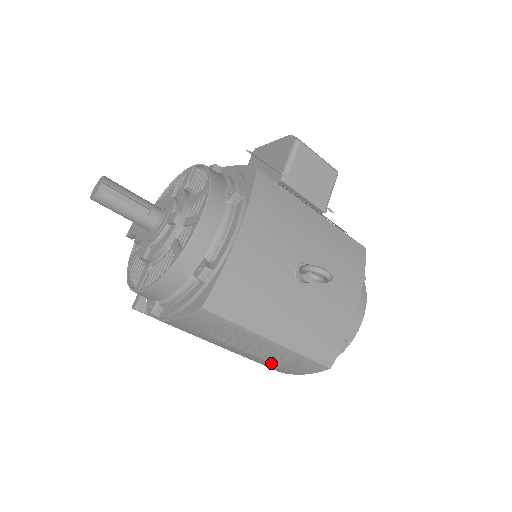
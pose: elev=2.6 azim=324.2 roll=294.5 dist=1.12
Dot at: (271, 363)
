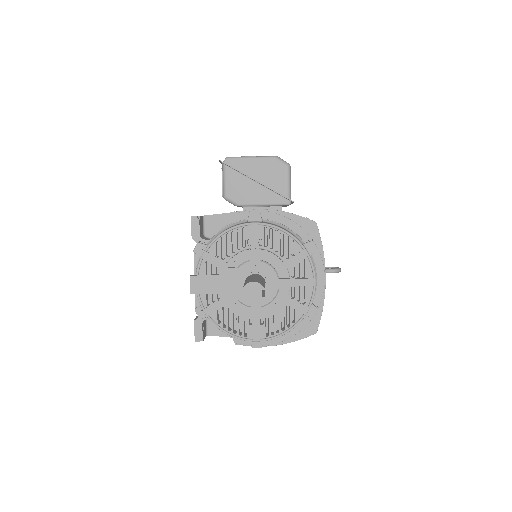
Dot at: occluded
